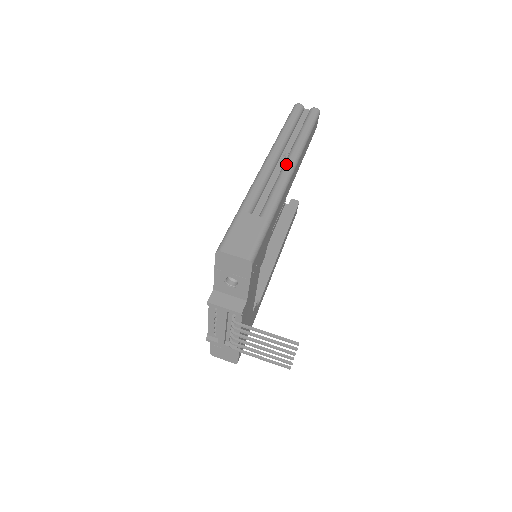
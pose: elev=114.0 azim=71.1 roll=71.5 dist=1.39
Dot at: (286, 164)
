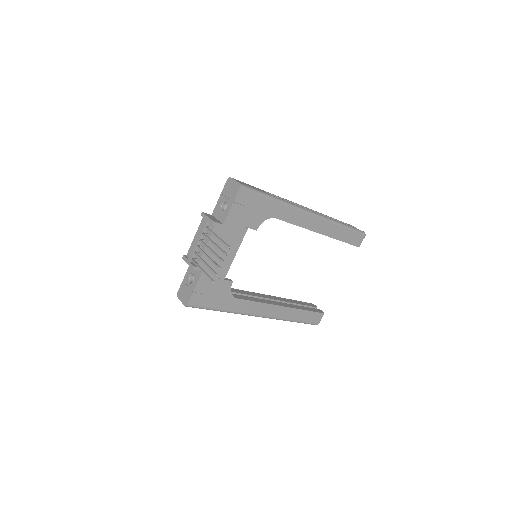
Dot at: (312, 211)
